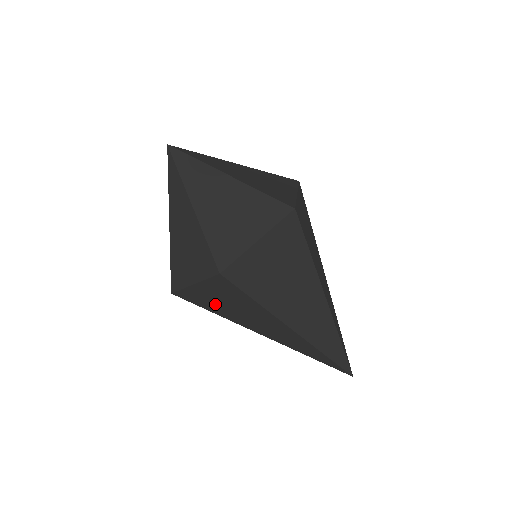
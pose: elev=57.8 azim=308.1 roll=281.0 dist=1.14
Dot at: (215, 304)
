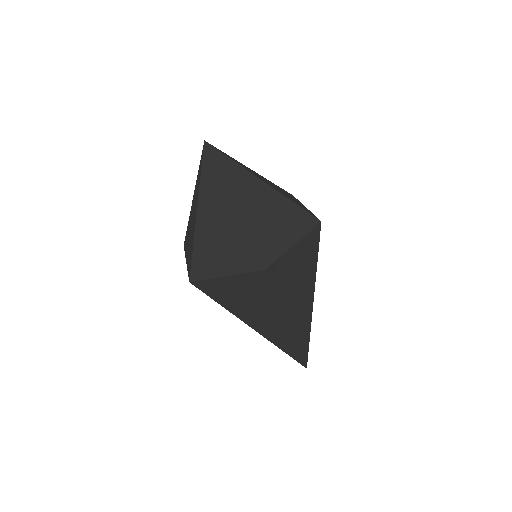
Dot at: (230, 296)
